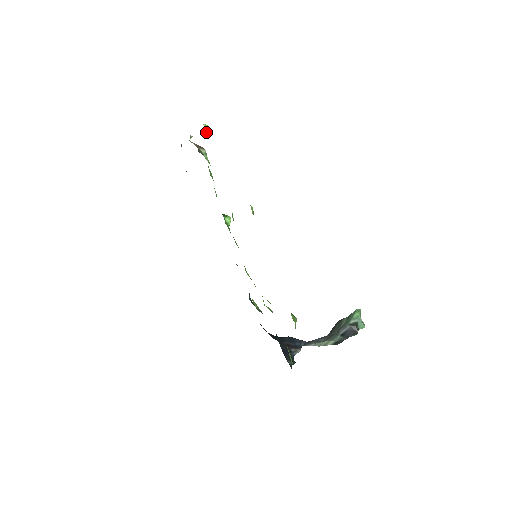
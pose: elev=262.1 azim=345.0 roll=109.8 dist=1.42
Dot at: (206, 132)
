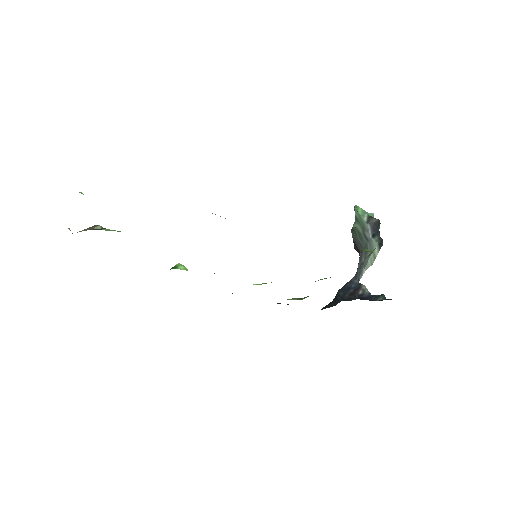
Dot at: occluded
